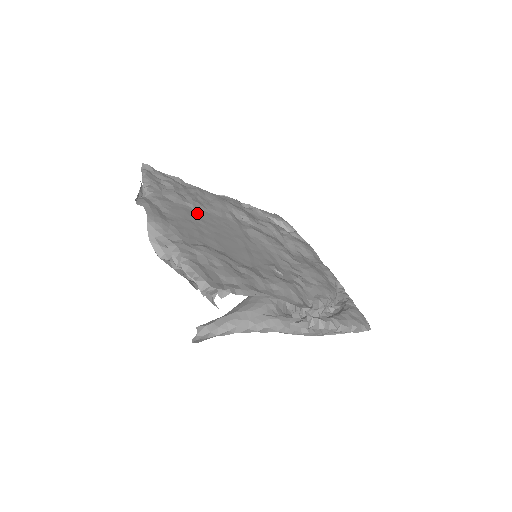
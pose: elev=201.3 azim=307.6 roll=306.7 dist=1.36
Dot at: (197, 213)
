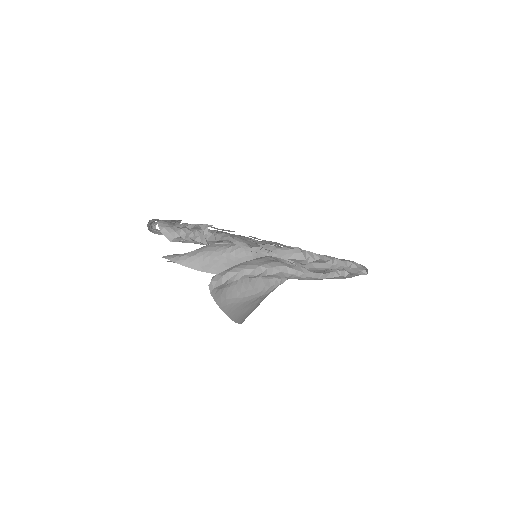
Dot at: occluded
